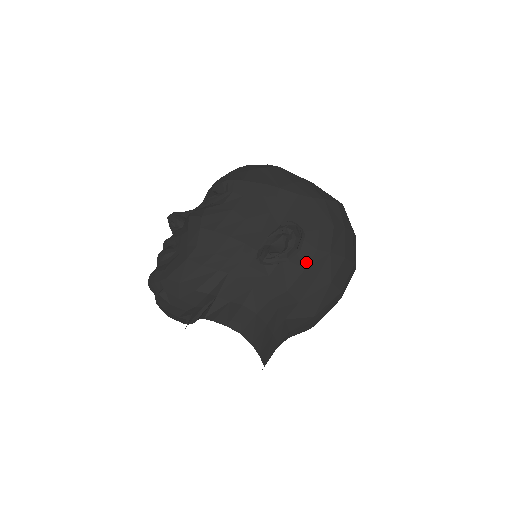
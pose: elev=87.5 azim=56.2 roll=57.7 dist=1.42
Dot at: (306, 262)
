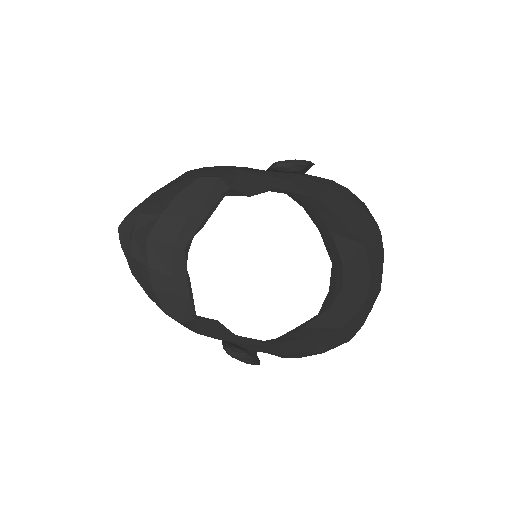
Dot at: (326, 183)
